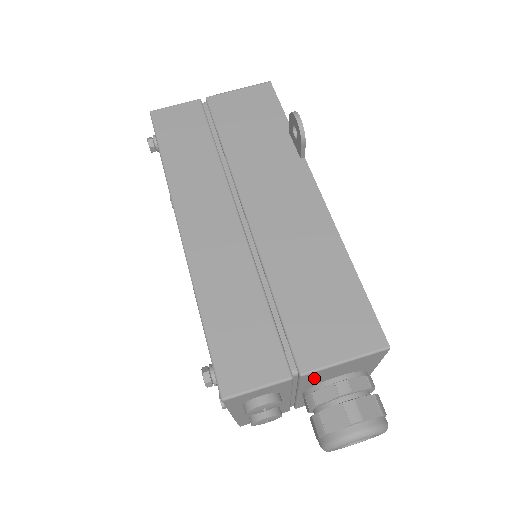
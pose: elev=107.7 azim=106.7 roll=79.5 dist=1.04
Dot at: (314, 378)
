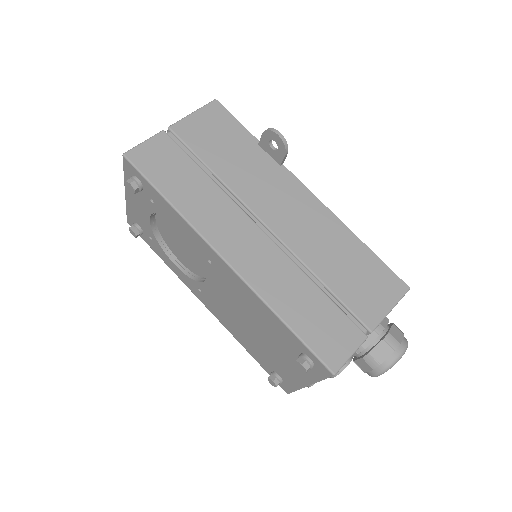
Dot at: occluded
